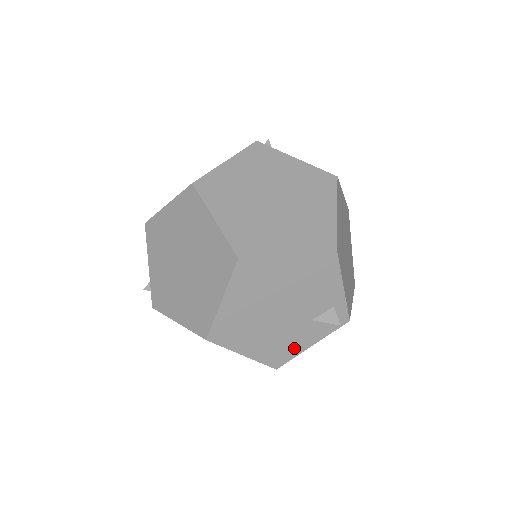
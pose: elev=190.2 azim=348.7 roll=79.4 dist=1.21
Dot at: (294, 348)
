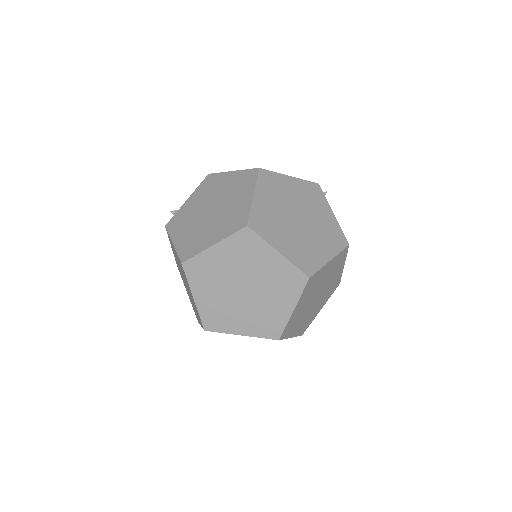
Dot at: (228, 325)
